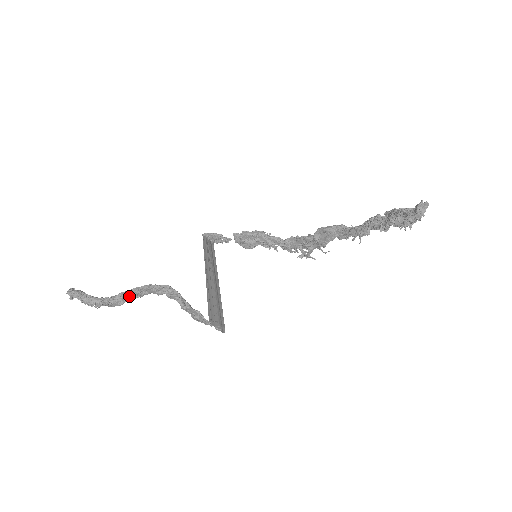
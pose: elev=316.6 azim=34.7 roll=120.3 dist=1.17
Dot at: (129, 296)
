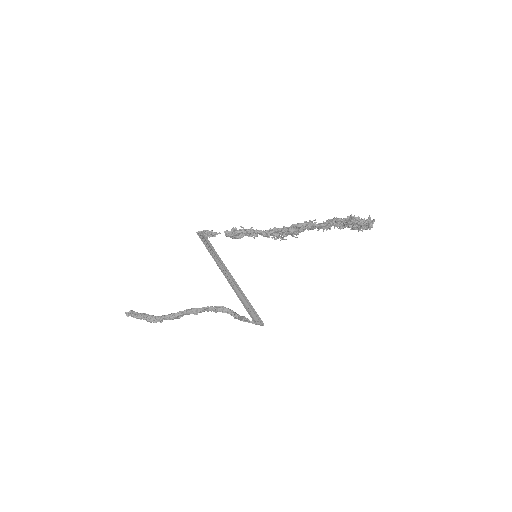
Dot at: (188, 314)
